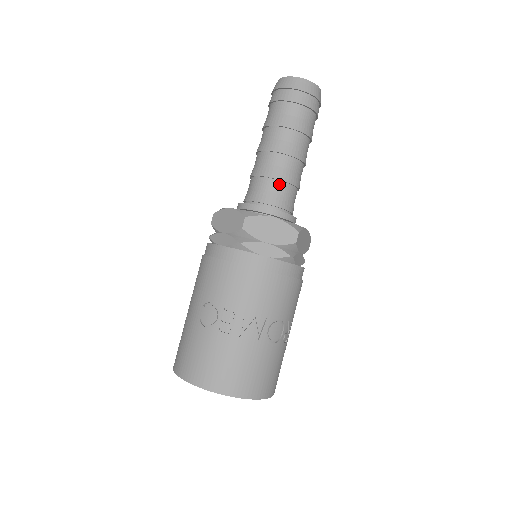
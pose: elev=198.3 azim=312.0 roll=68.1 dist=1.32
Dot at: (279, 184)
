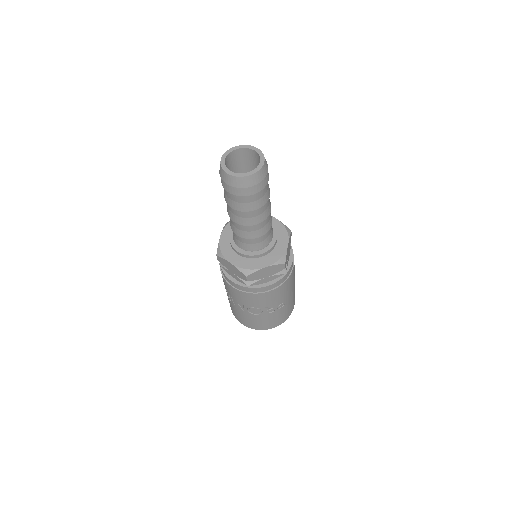
Dot at: (238, 236)
